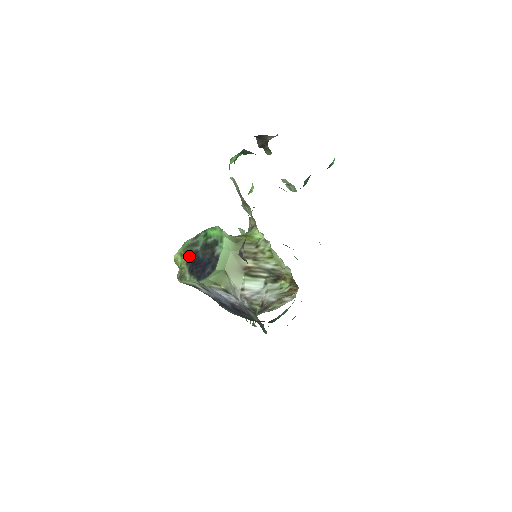
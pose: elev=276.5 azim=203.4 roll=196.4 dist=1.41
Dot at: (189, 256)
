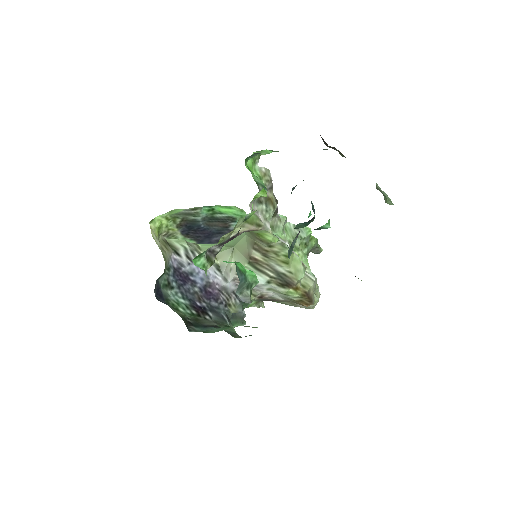
Dot at: (182, 222)
